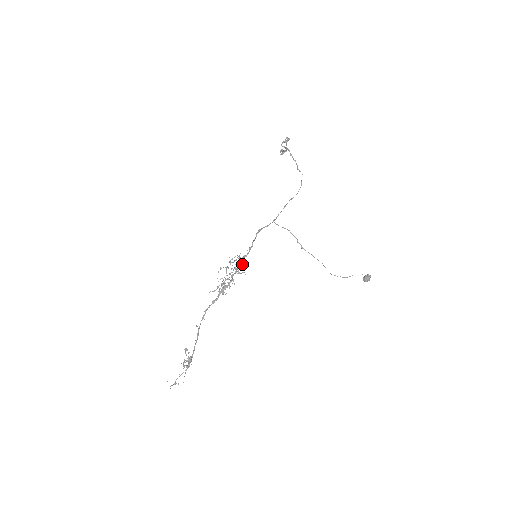
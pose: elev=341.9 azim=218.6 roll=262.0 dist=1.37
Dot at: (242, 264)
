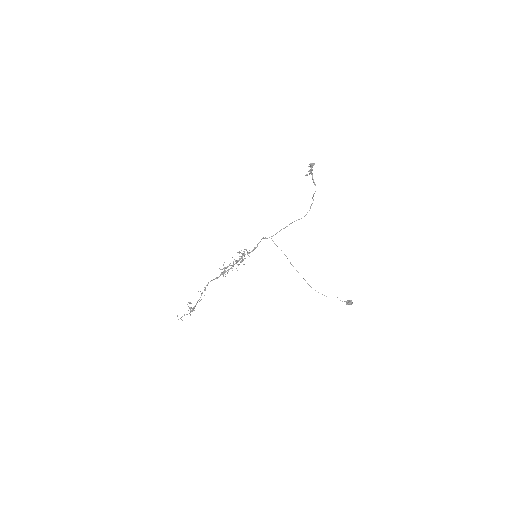
Dot at: occluded
